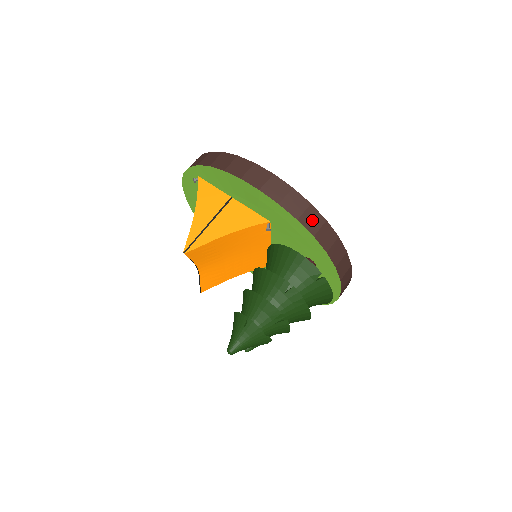
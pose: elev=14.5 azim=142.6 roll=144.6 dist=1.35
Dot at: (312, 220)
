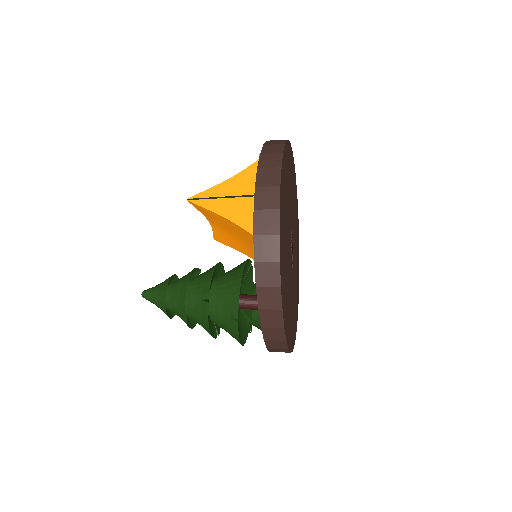
Dot at: (267, 274)
